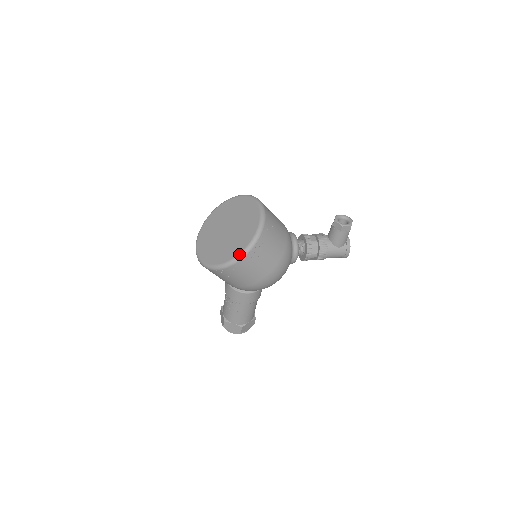
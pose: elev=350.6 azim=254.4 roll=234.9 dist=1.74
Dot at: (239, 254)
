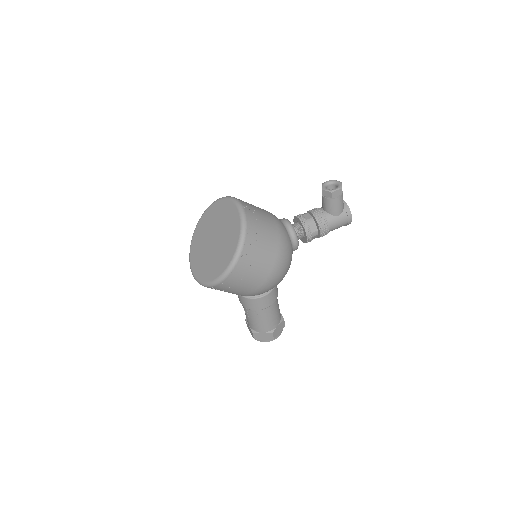
Dot at: (231, 261)
